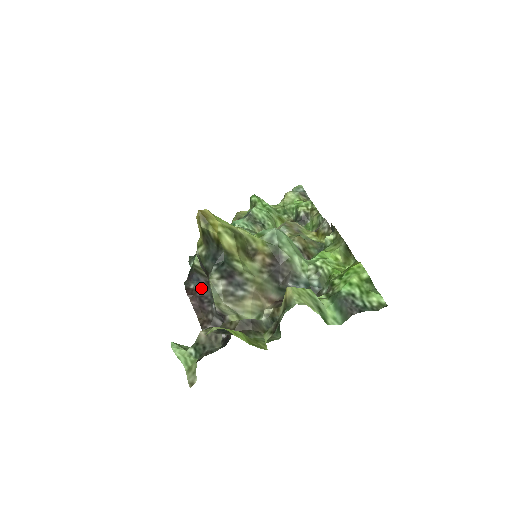
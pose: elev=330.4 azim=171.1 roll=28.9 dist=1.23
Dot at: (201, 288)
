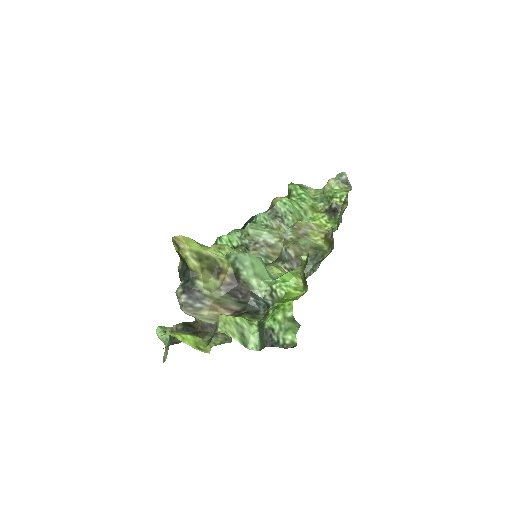
Dot at: occluded
